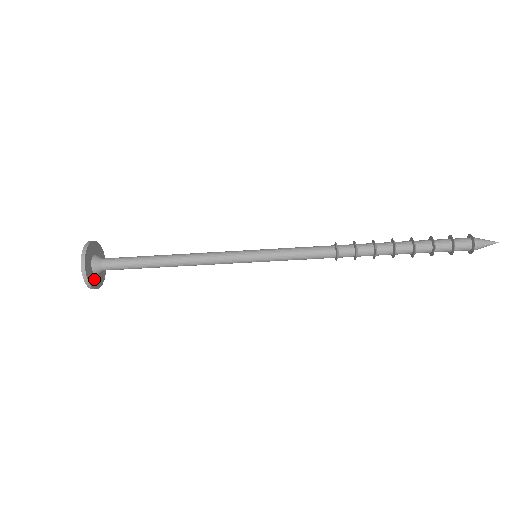
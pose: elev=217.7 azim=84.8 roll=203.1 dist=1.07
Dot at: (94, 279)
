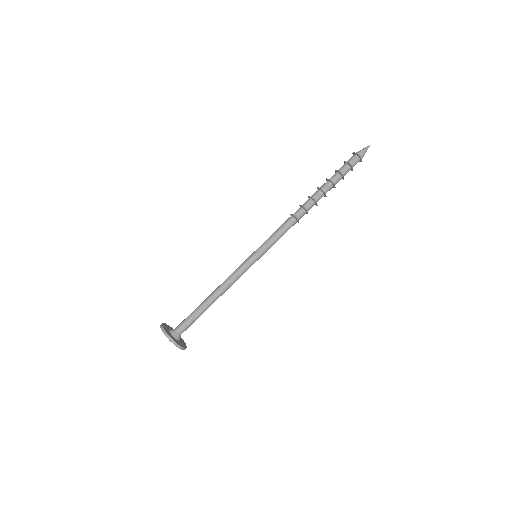
Dot at: (171, 336)
